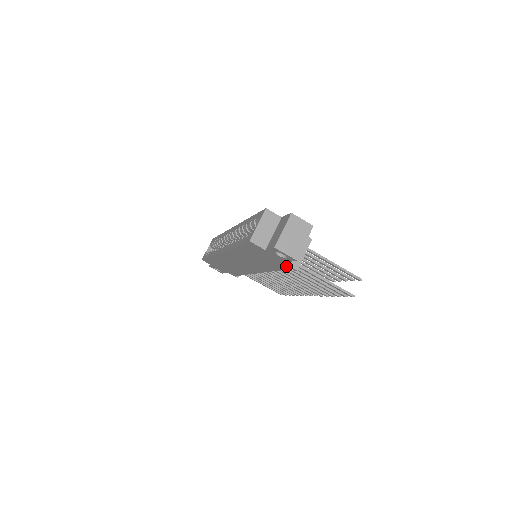
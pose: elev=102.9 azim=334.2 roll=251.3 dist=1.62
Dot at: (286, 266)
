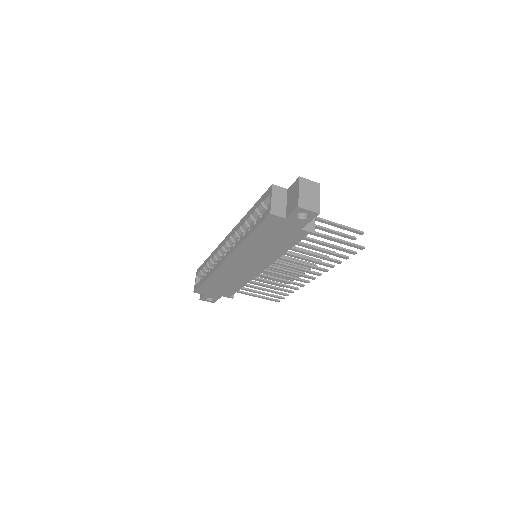
Dot at: (303, 233)
